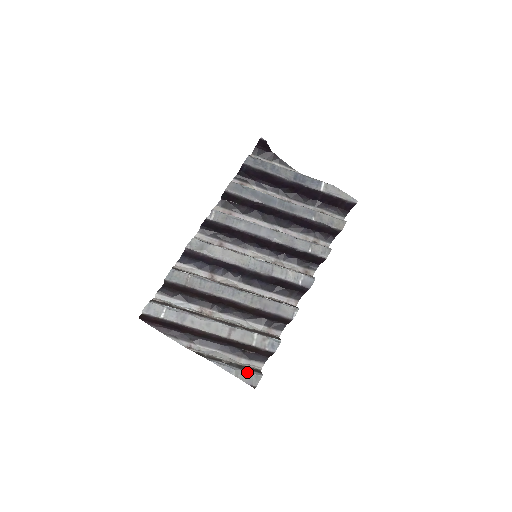
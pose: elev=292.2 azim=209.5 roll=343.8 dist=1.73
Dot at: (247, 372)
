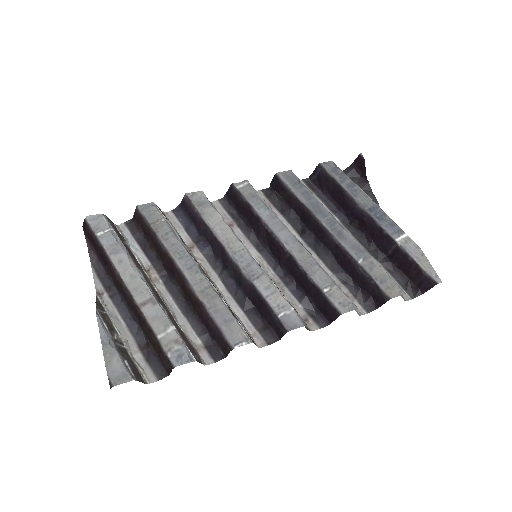
Dot at: (121, 360)
